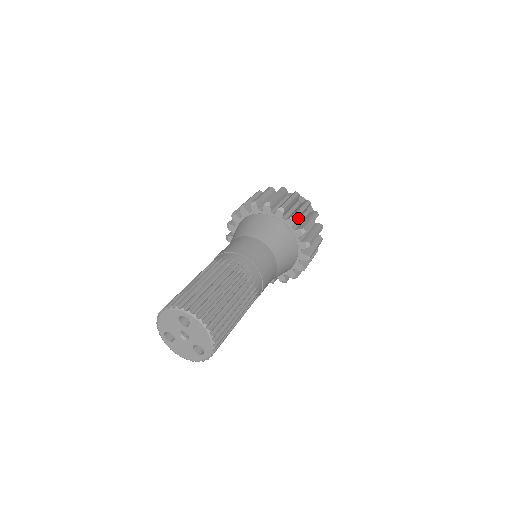
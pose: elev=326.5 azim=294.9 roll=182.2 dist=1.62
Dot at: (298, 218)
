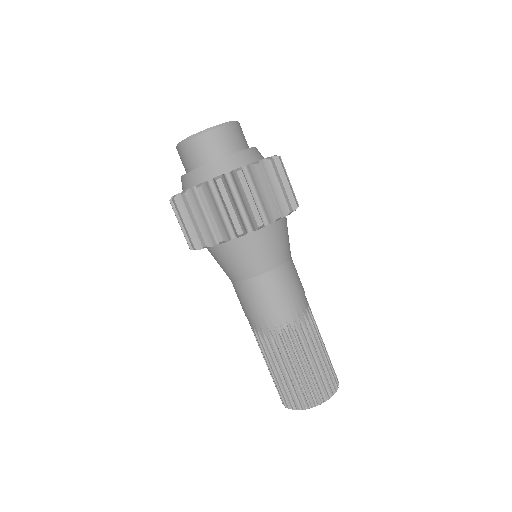
Dot at: occluded
